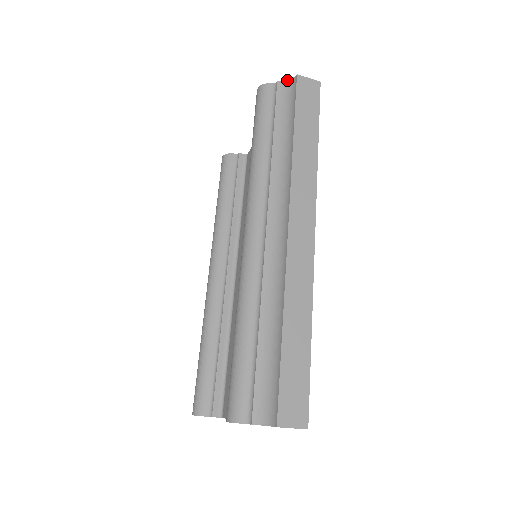
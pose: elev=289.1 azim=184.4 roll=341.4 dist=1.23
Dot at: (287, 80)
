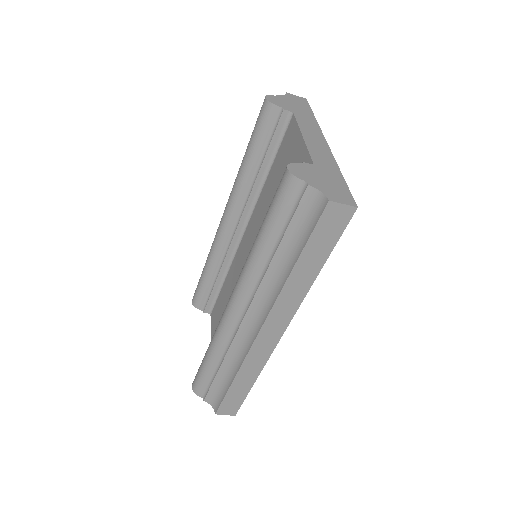
Dot at: (319, 191)
